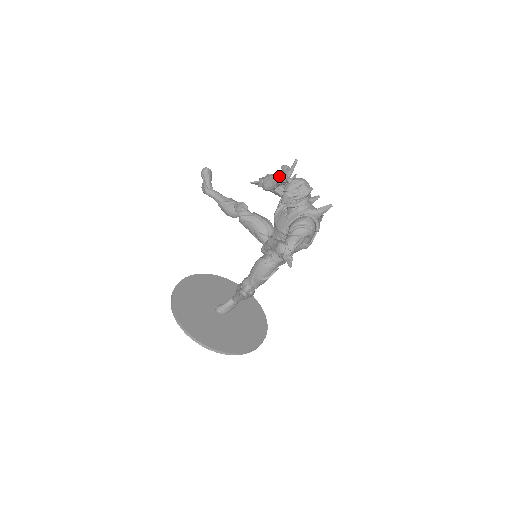
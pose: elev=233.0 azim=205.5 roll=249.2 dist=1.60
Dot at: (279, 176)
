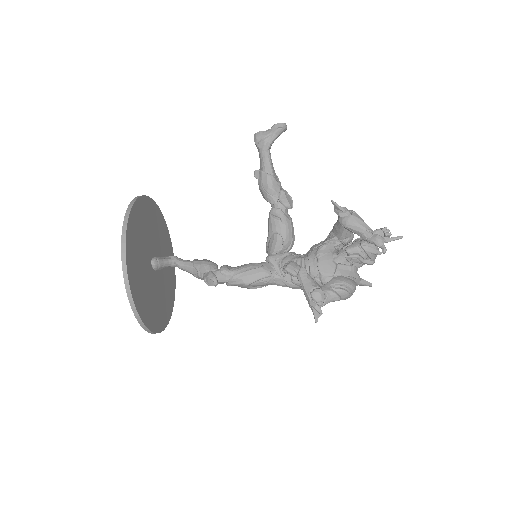
Dot at: (373, 231)
